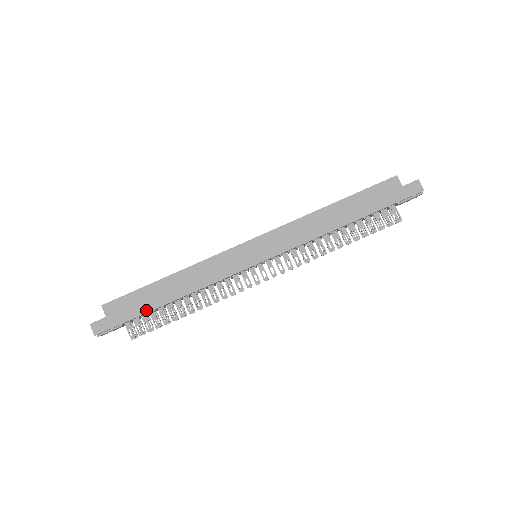
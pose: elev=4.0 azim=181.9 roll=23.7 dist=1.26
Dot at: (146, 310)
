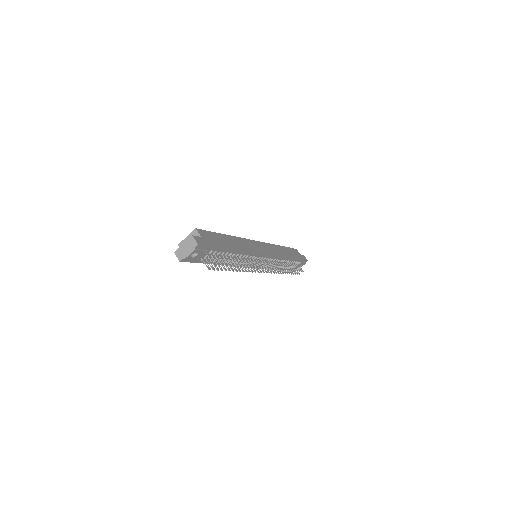
Dot at: (224, 247)
